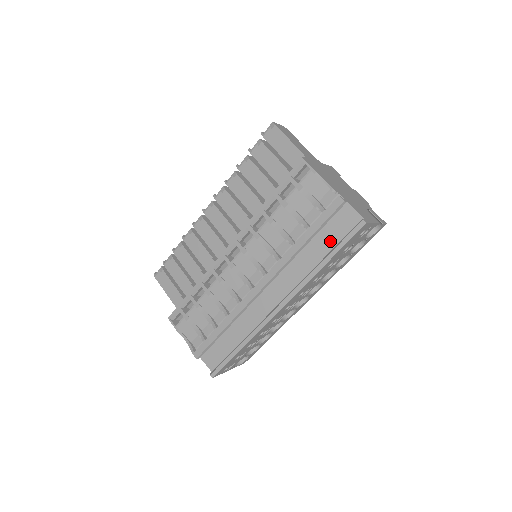
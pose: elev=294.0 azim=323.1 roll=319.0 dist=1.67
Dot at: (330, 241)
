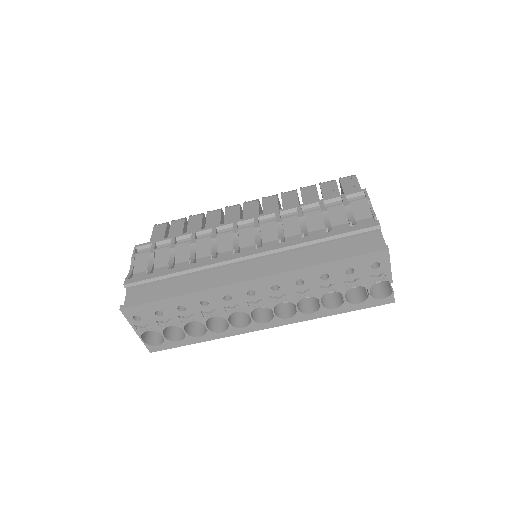
Dot at: (342, 252)
